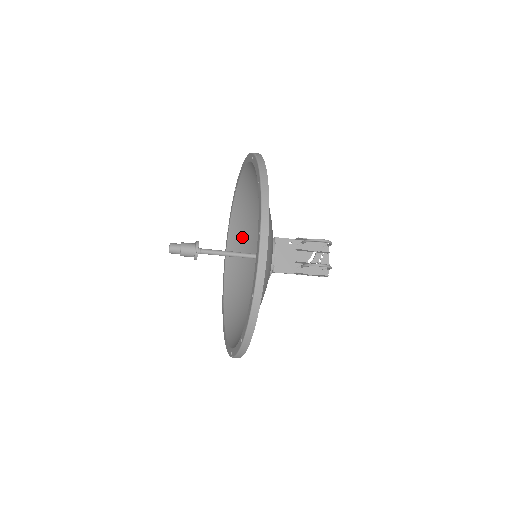
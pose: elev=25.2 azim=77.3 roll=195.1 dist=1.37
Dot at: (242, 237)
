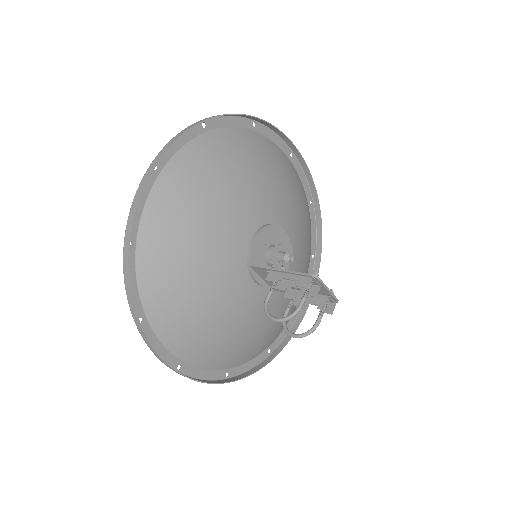
Dot at: (265, 161)
